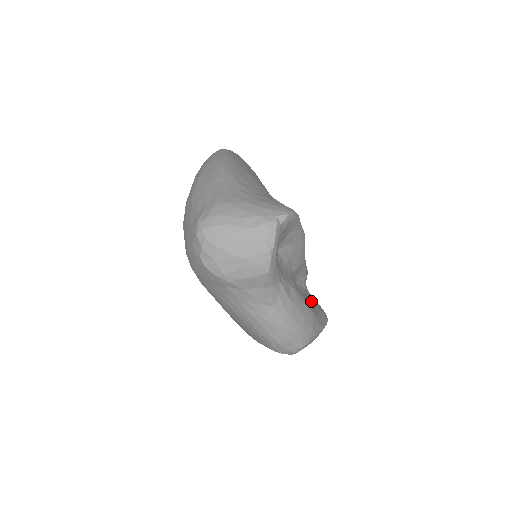
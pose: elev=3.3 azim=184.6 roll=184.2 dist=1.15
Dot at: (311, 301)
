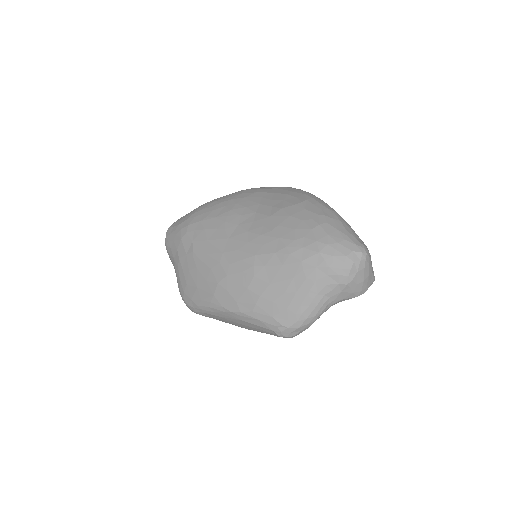
Dot at: occluded
